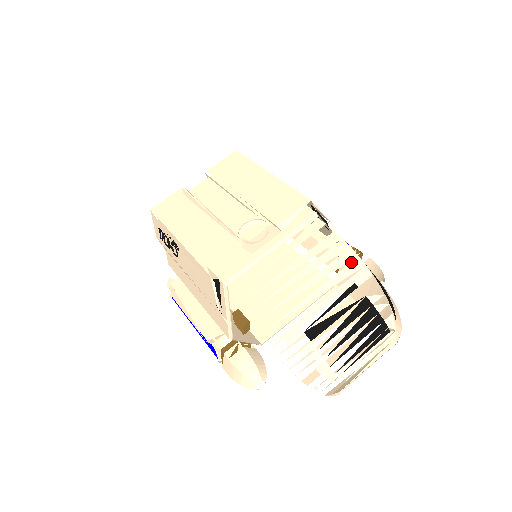
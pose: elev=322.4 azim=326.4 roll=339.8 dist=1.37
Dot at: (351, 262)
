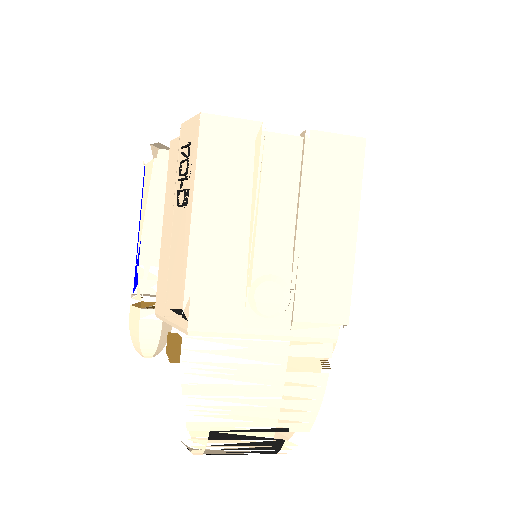
Dot at: (307, 412)
